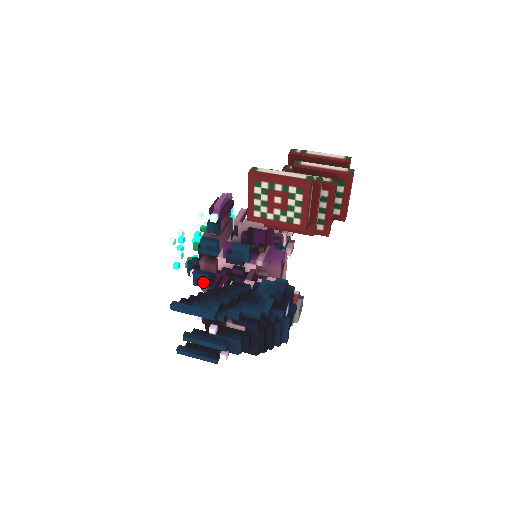
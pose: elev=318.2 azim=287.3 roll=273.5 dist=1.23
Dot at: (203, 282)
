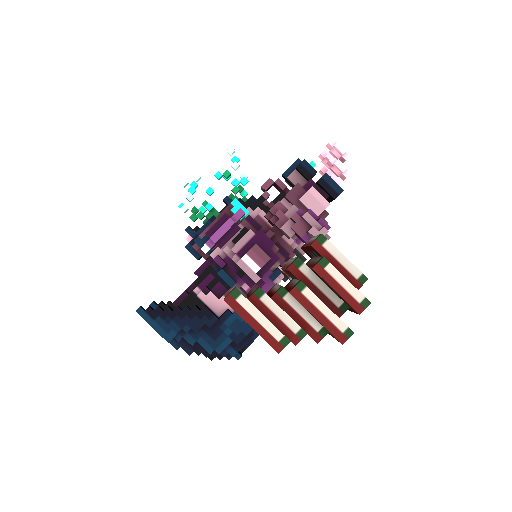
Dot at: occluded
